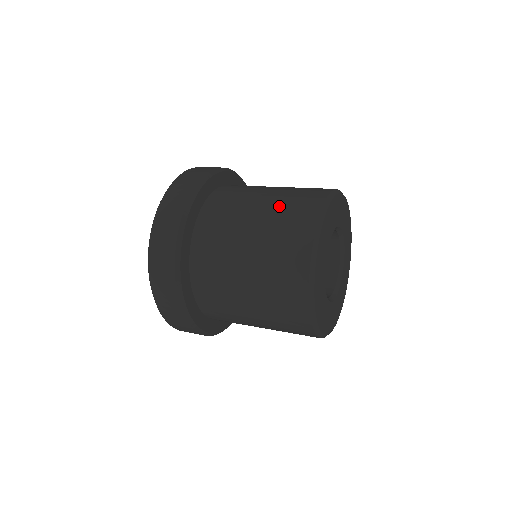
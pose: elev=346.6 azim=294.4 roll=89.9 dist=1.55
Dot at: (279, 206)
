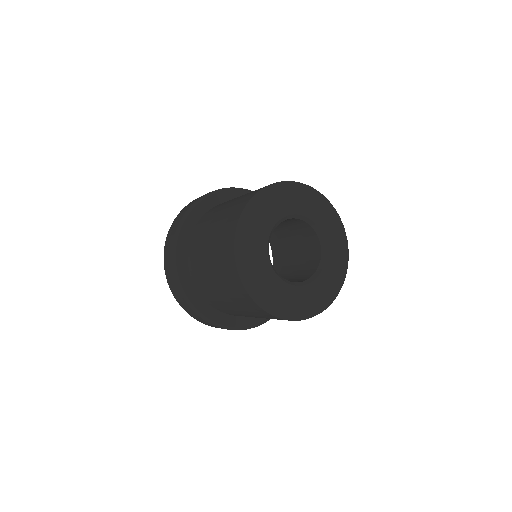
Dot at: occluded
